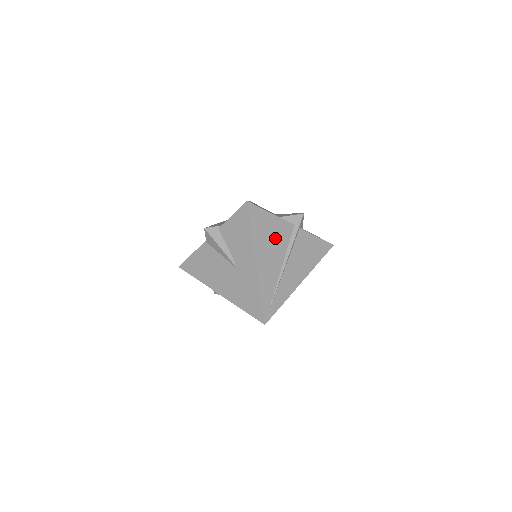
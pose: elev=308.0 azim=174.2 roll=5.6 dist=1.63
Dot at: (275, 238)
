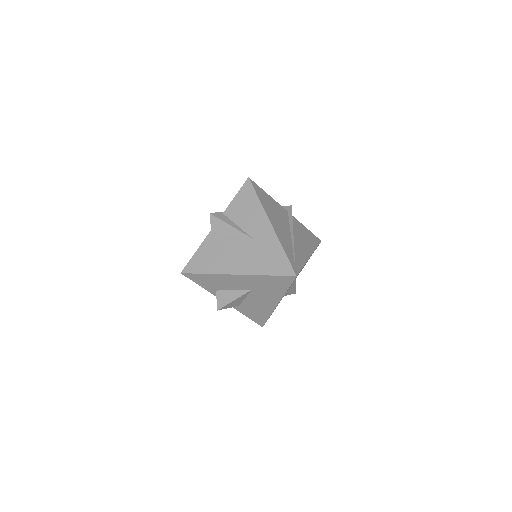
Dot at: (278, 213)
